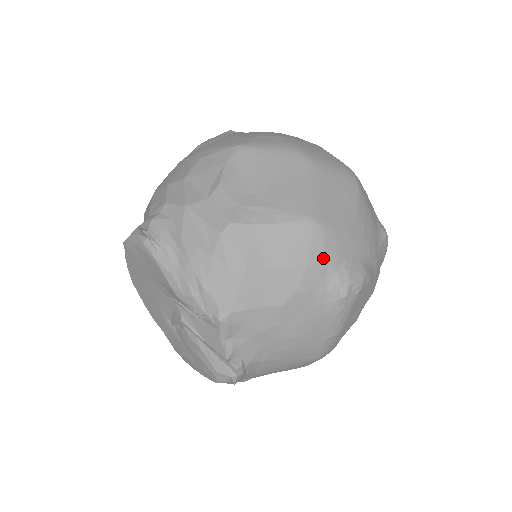
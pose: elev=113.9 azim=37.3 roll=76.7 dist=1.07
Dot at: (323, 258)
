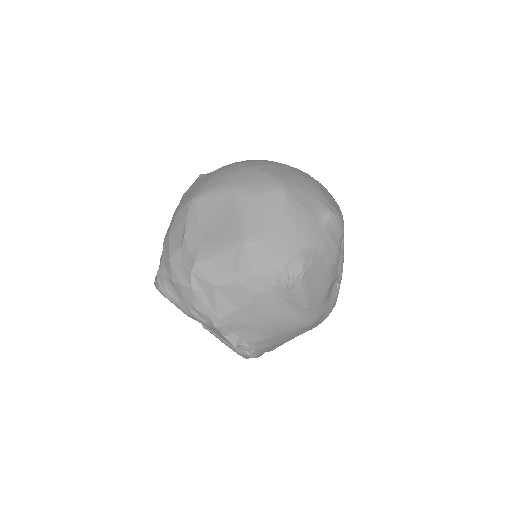
Dot at: (263, 264)
